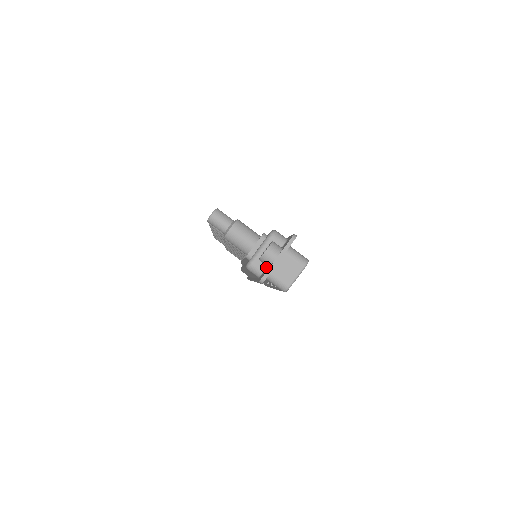
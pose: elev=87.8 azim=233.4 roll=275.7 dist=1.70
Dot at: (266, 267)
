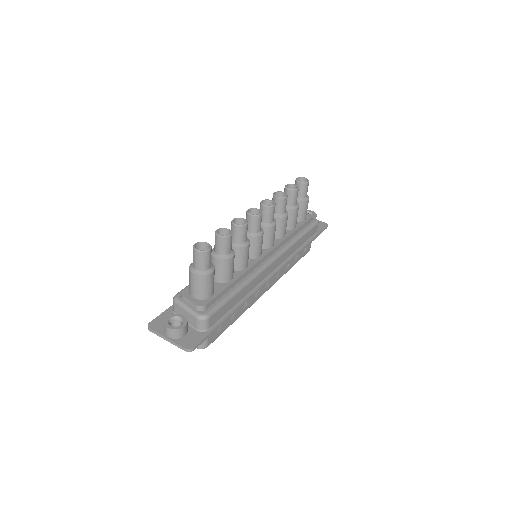
Dot at: occluded
